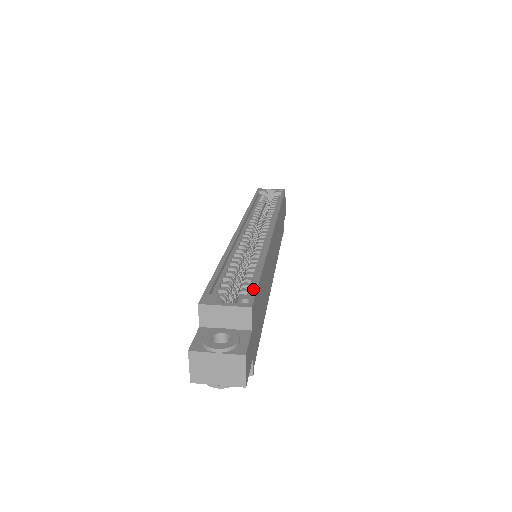
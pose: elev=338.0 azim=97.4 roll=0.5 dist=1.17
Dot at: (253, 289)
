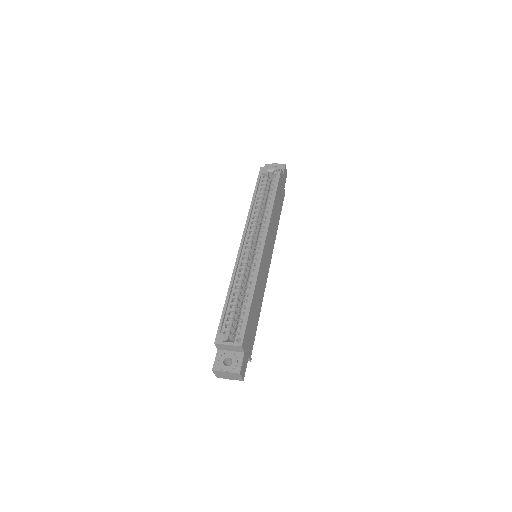
Dot at: (244, 327)
